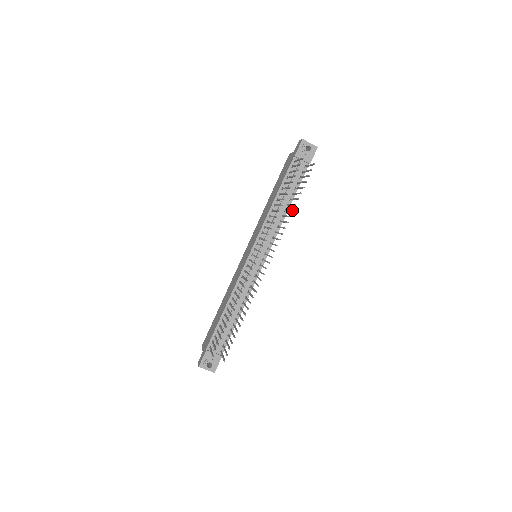
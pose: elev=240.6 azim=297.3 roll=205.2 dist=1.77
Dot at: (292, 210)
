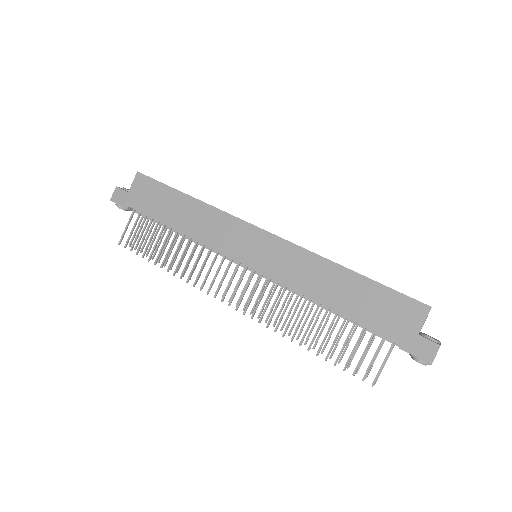
Dot at: (305, 343)
